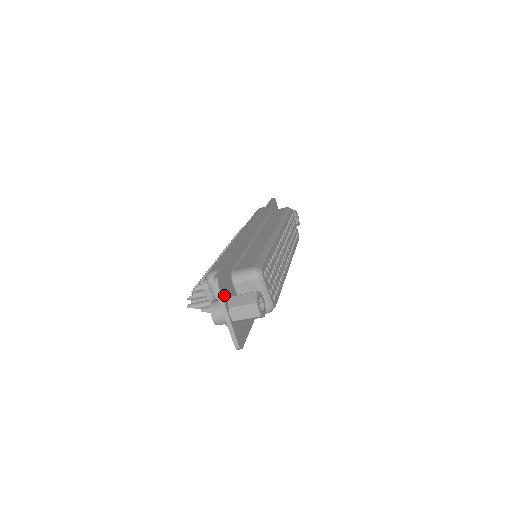
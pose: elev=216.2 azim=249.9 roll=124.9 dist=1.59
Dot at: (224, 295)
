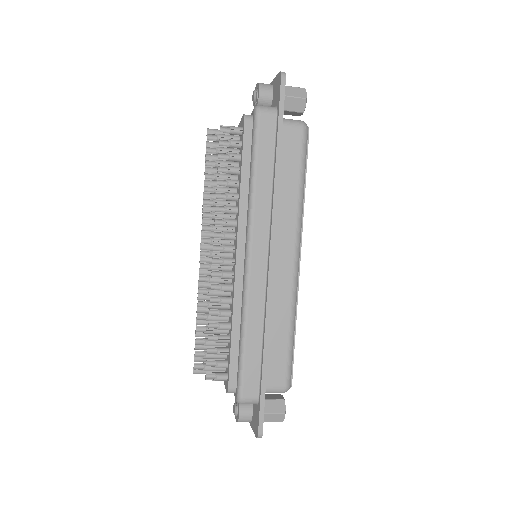
Dot at: occluded
